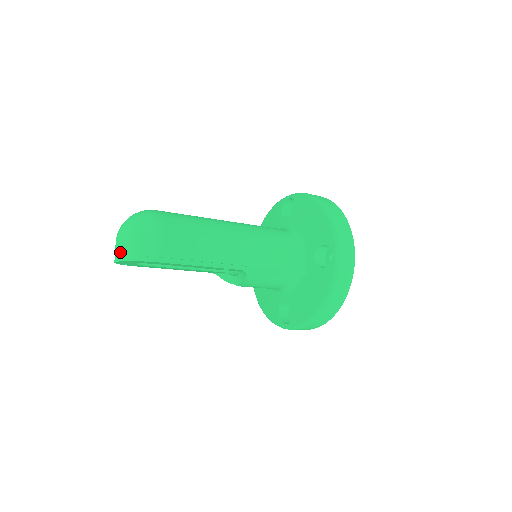
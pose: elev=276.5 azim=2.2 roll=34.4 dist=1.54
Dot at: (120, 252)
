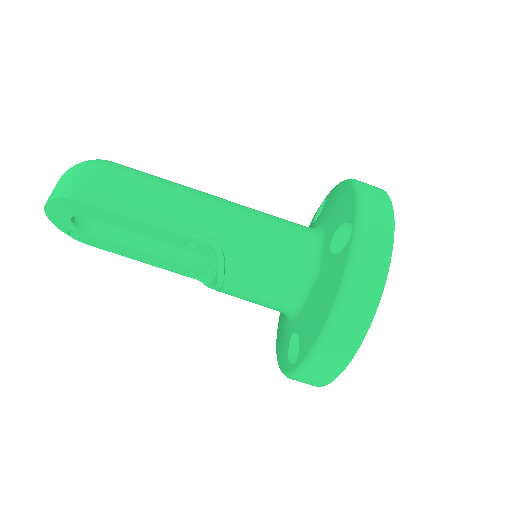
Dot at: occluded
